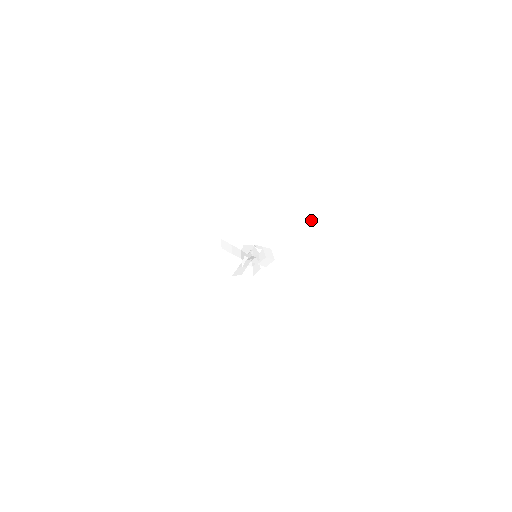
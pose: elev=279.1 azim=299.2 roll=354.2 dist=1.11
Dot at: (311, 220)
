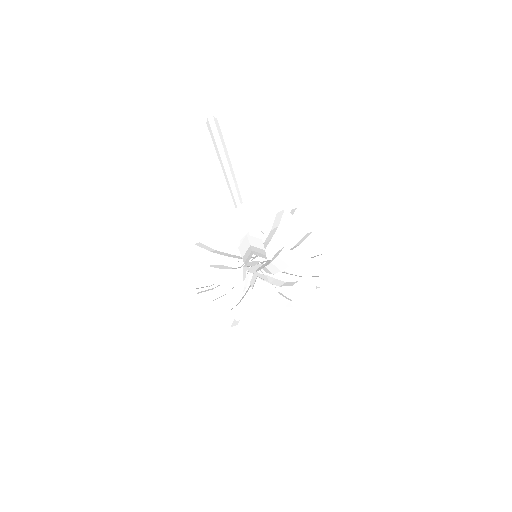
Dot at: (275, 218)
